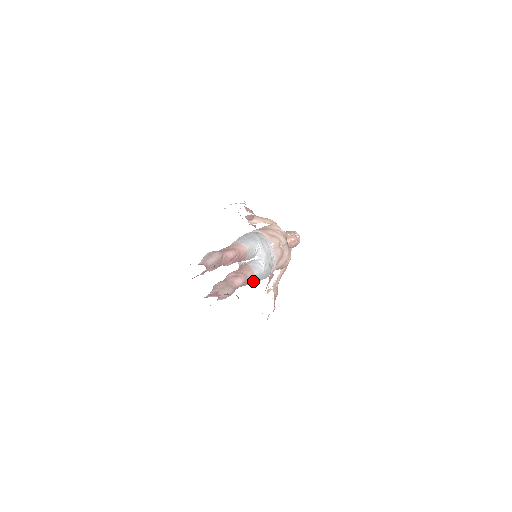
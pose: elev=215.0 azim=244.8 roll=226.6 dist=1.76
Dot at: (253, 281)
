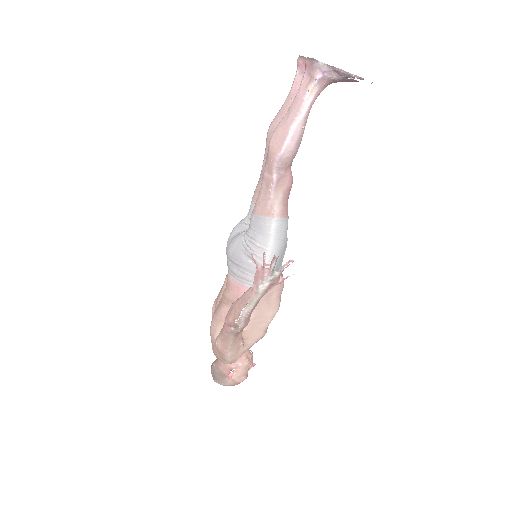
Dot at: (282, 217)
